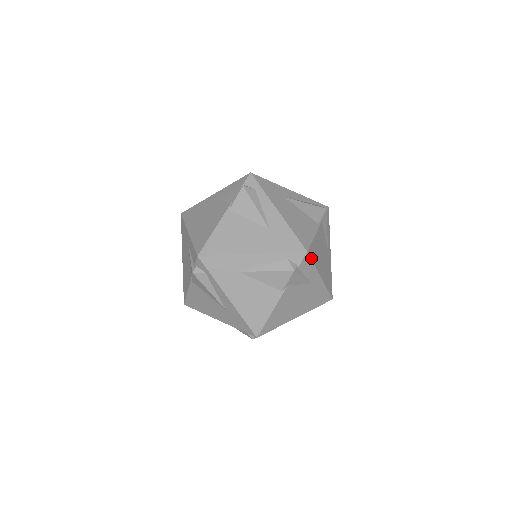
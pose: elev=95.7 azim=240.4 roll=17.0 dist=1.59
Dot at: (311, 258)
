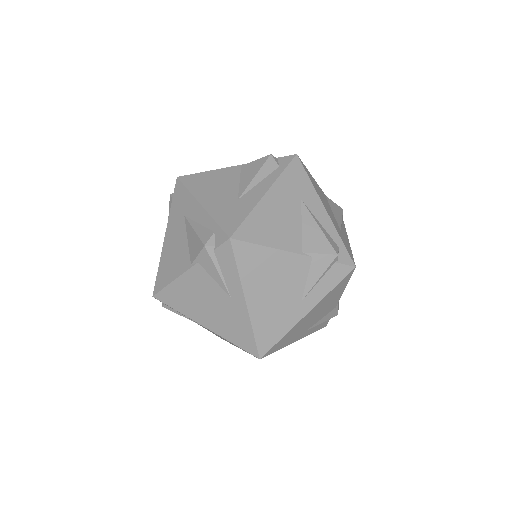
Dot at: (235, 255)
